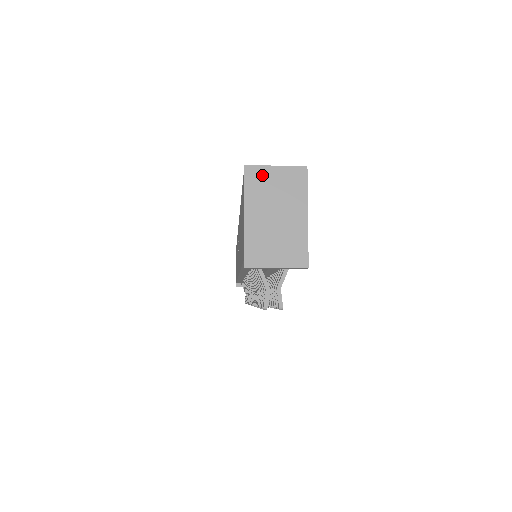
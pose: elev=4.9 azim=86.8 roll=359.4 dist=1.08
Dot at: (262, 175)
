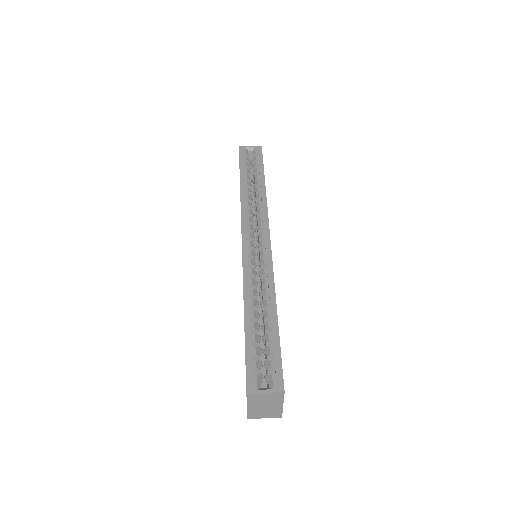
Dot at: (257, 396)
